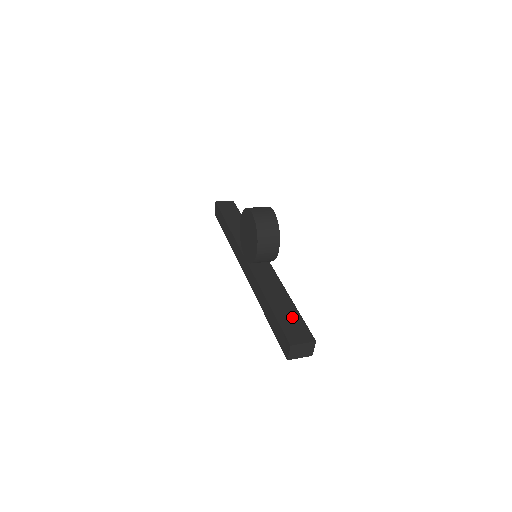
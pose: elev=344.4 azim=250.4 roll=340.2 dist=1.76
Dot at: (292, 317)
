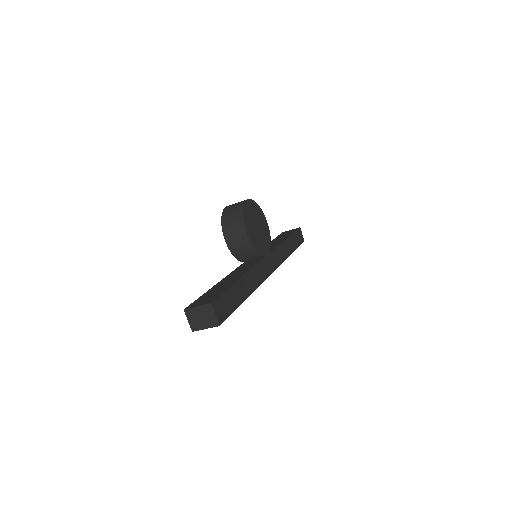
Dot at: (219, 290)
